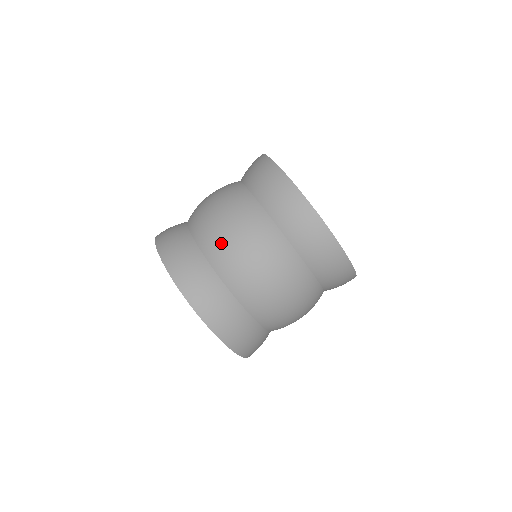
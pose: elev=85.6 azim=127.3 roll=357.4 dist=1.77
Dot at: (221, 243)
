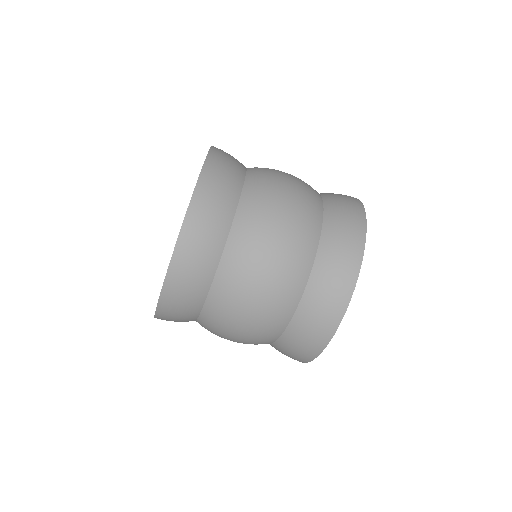
Dot at: (266, 205)
